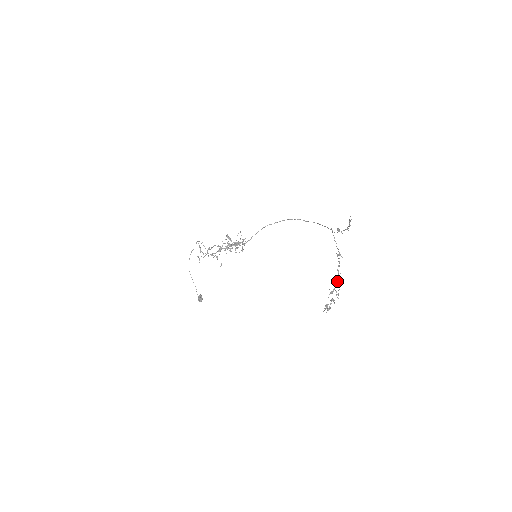
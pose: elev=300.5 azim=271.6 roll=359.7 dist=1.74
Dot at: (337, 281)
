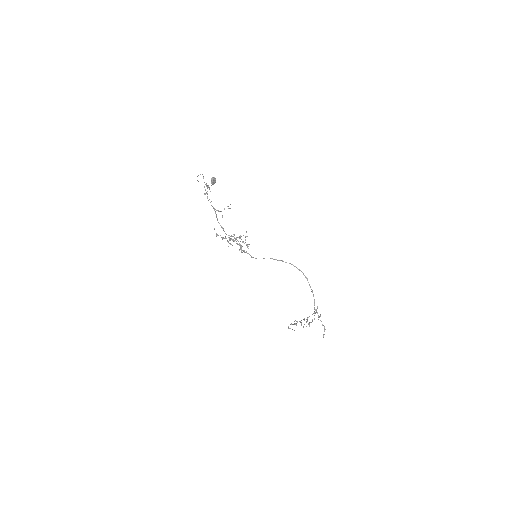
Dot at: occluded
